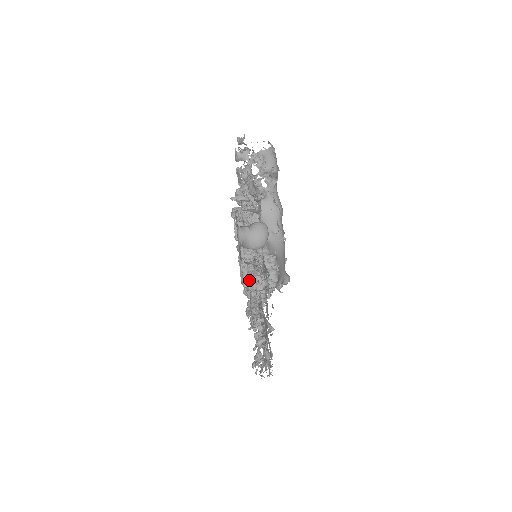
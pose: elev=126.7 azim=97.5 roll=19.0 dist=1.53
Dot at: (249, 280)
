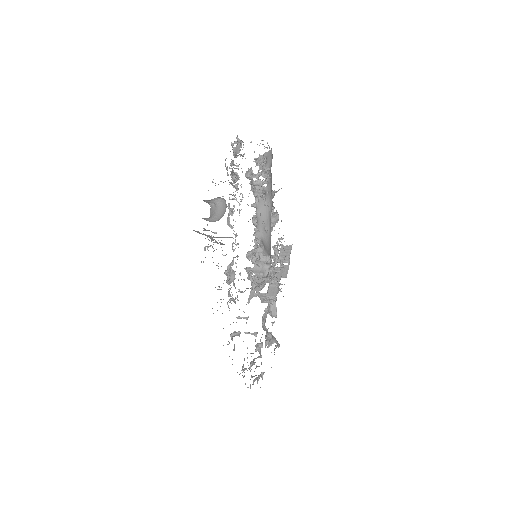
Dot at: occluded
